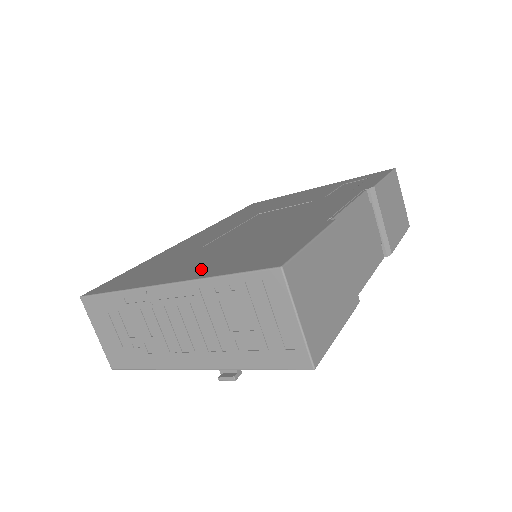
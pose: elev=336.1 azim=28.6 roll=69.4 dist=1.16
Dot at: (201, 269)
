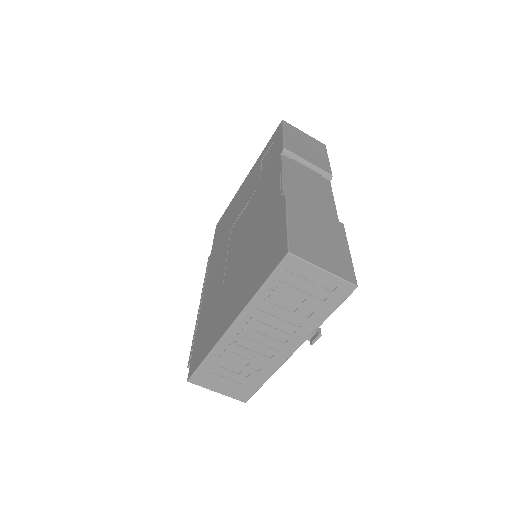
Dot at: (242, 296)
